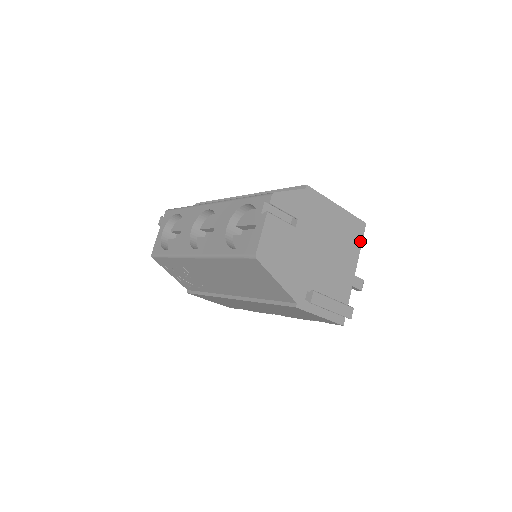
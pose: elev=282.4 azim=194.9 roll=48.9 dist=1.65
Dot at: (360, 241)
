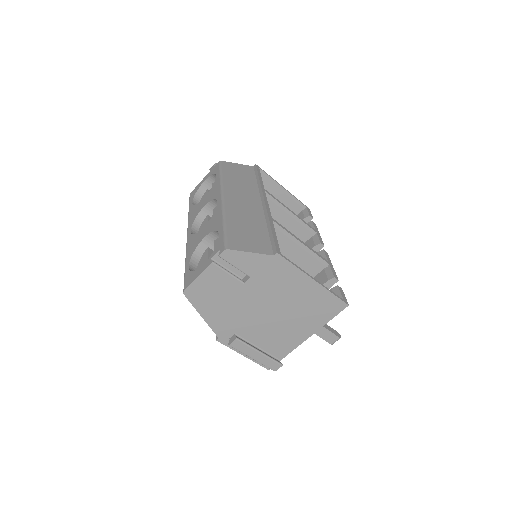
Dot at: (330, 317)
